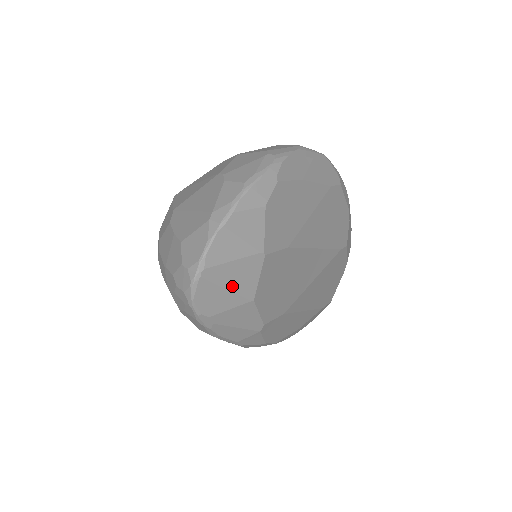
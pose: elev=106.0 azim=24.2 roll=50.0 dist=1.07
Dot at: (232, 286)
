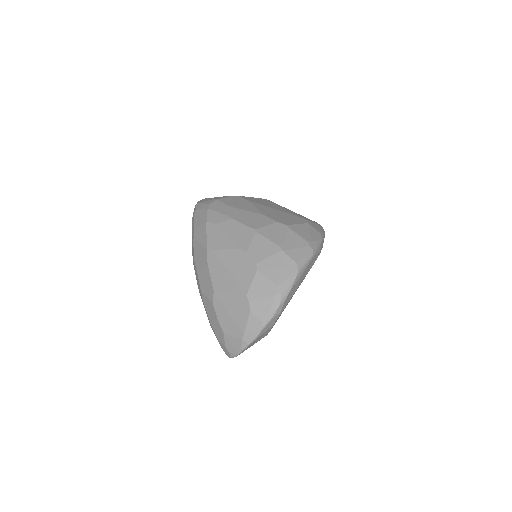
Dot at: occluded
